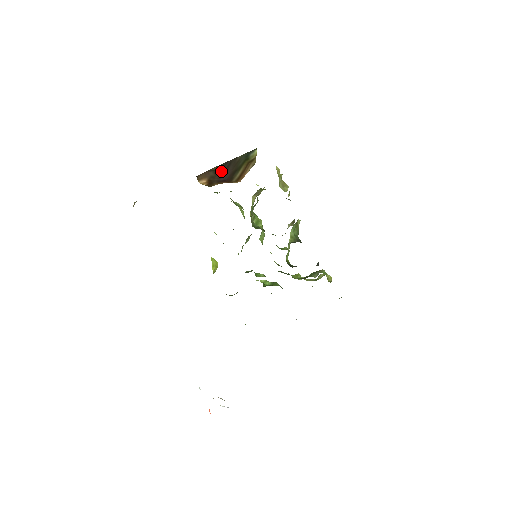
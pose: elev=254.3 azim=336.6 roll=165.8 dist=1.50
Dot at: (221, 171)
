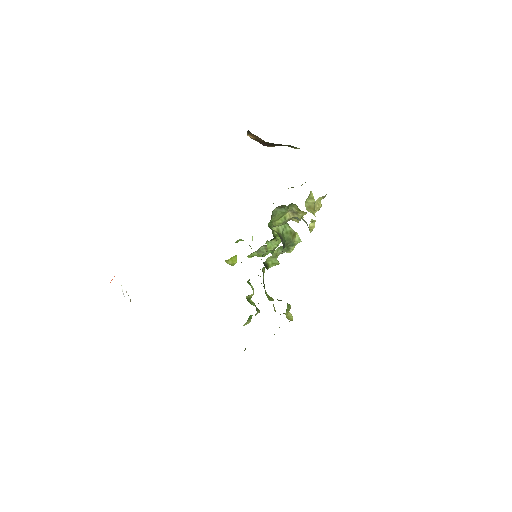
Dot at: (268, 144)
